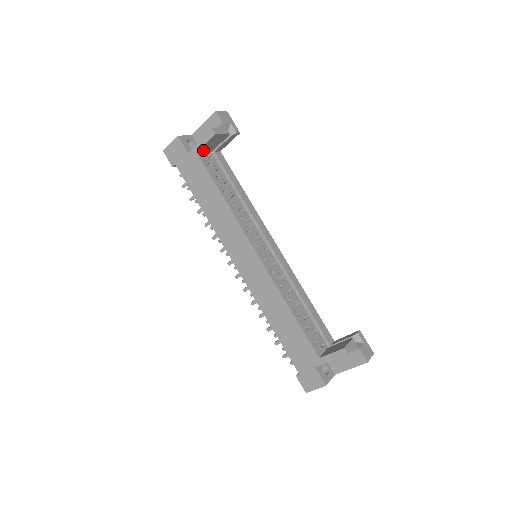
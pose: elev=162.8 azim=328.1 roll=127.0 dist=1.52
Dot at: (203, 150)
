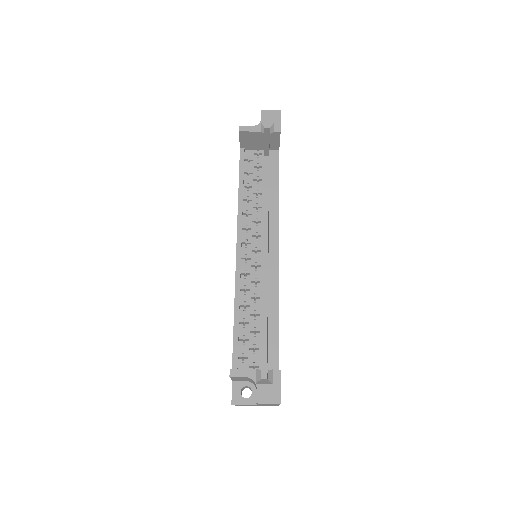
Dot at: (248, 147)
